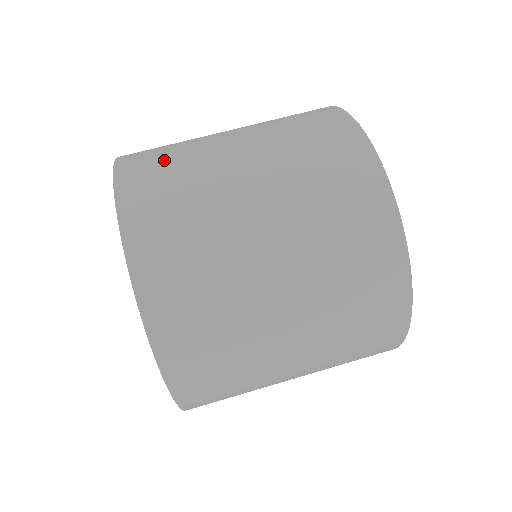
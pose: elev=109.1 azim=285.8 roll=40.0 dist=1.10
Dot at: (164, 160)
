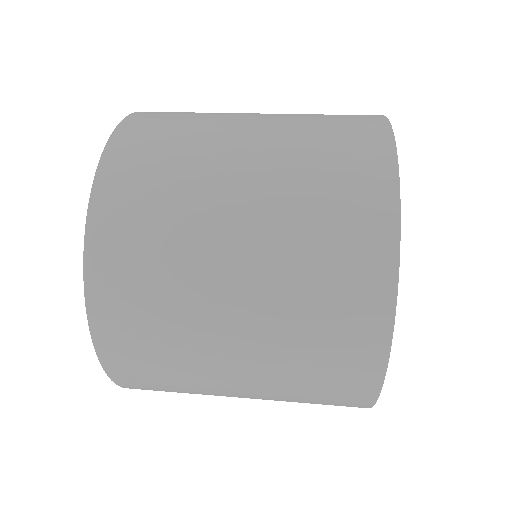
Dot at: occluded
